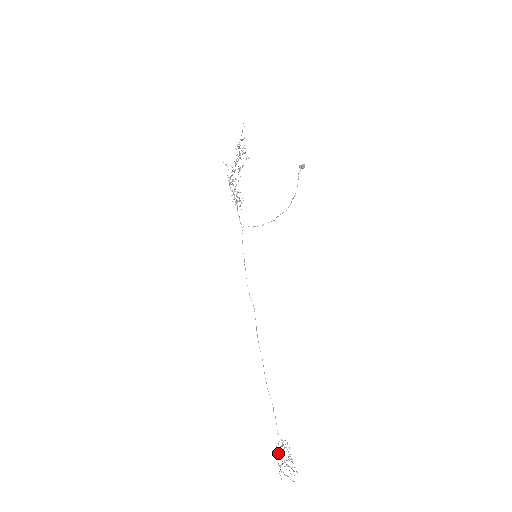
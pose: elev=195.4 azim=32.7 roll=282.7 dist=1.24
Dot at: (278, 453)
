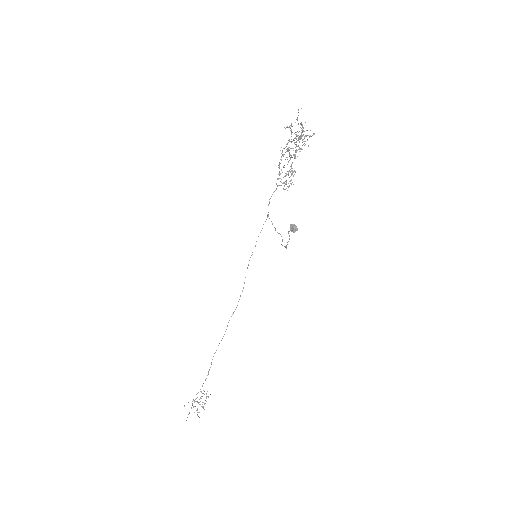
Dot at: occluded
